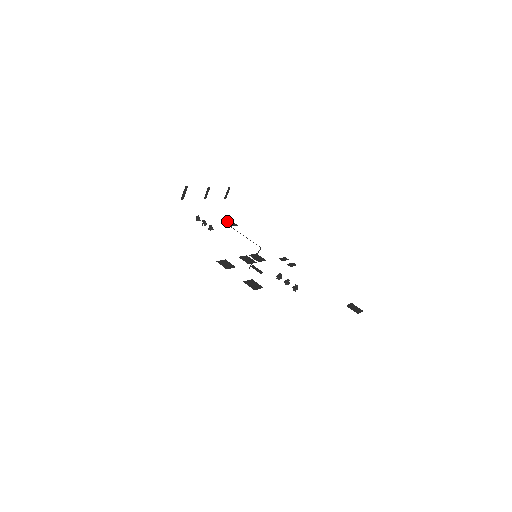
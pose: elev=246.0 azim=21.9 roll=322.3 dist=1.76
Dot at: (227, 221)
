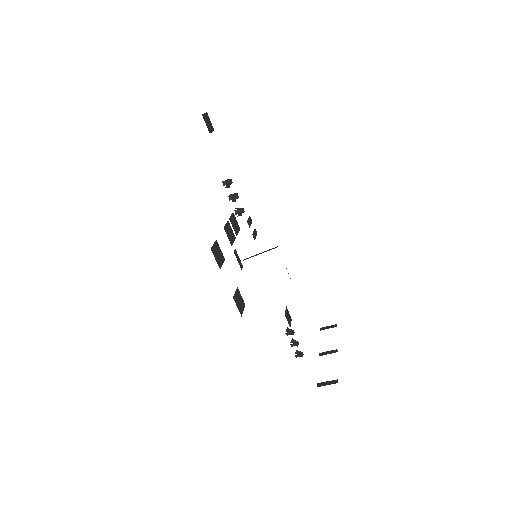
Dot at: (206, 116)
